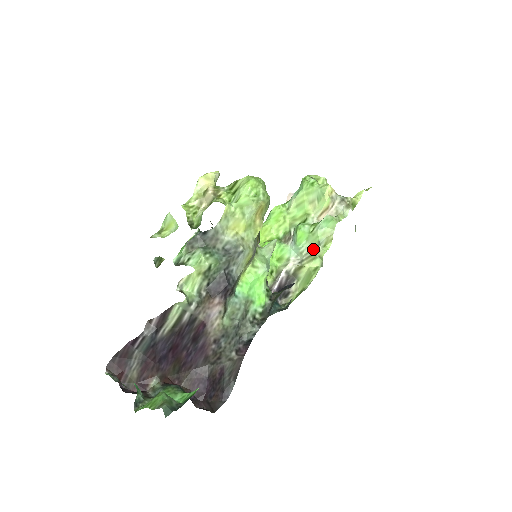
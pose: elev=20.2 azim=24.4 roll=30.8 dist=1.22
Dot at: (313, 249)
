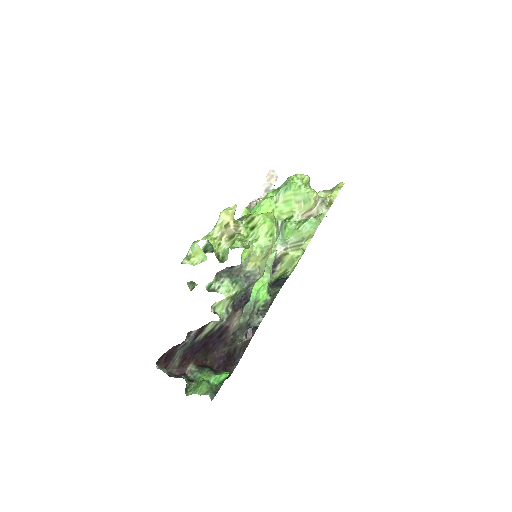
Dot at: (297, 242)
